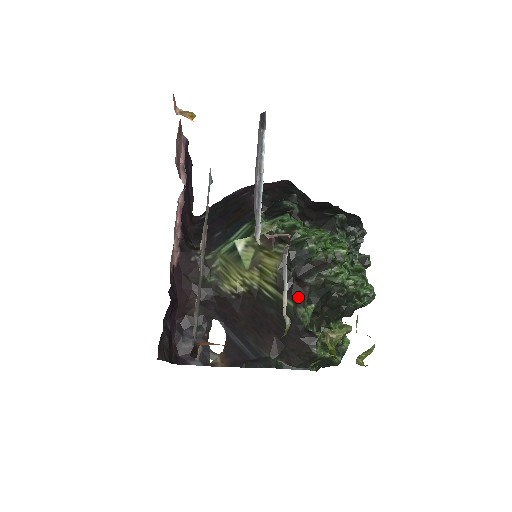
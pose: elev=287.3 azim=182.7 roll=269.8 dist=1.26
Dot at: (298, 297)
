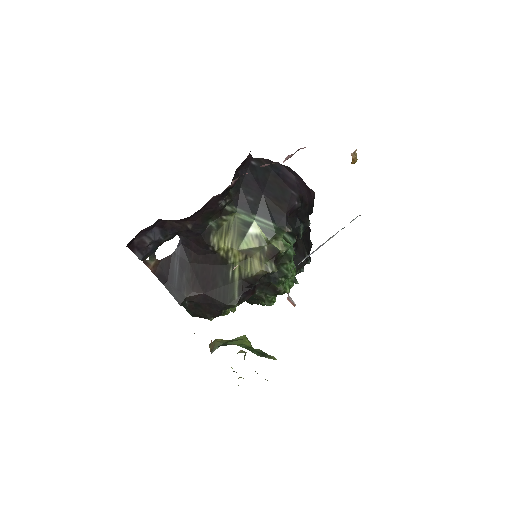
Dot at: (244, 297)
